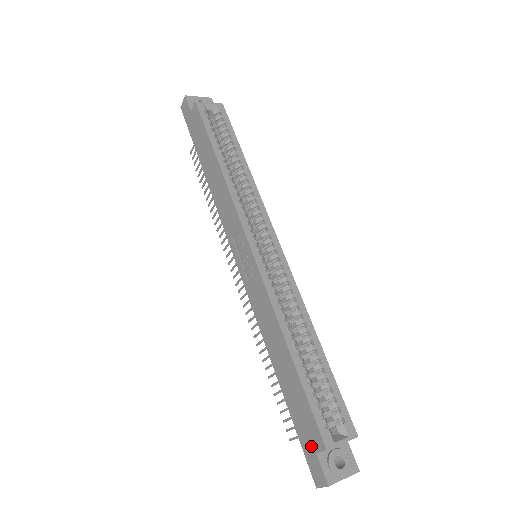
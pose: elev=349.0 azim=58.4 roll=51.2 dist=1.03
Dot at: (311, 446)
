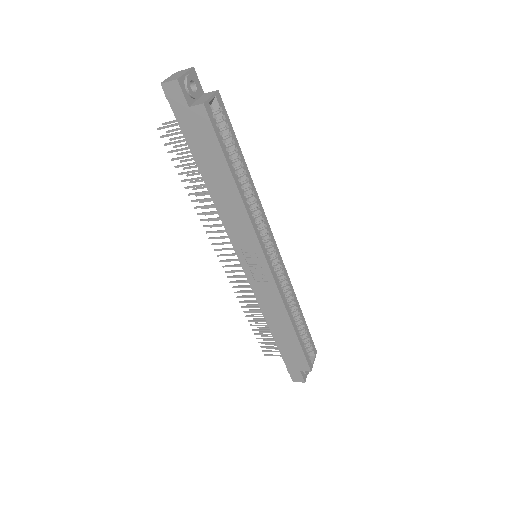
Dot at: (297, 368)
